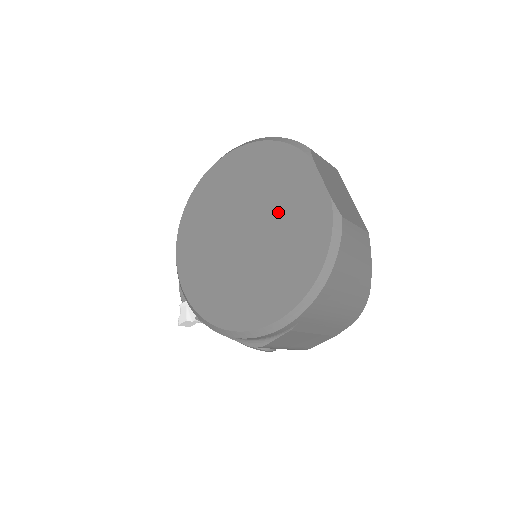
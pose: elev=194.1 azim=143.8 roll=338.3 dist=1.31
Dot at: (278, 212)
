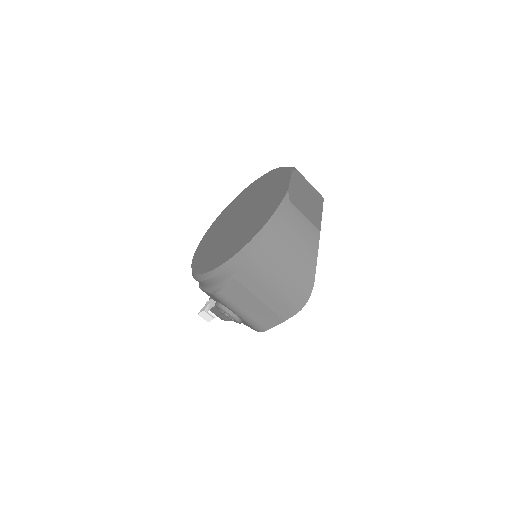
Dot at: (260, 203)
